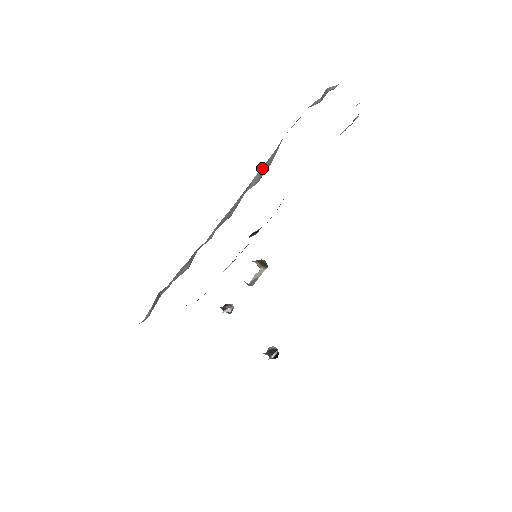
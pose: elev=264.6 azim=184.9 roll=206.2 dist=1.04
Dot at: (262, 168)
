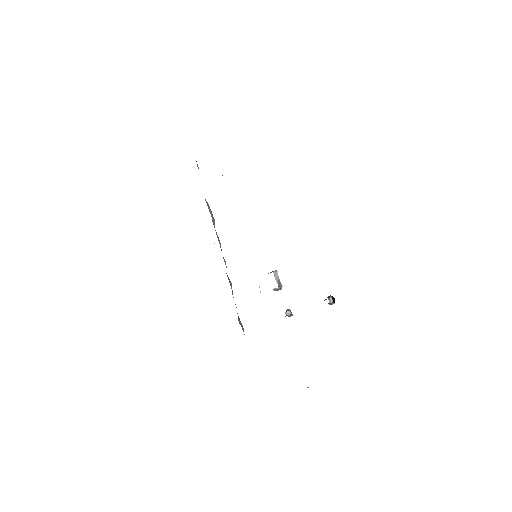
Dot at: occluded
